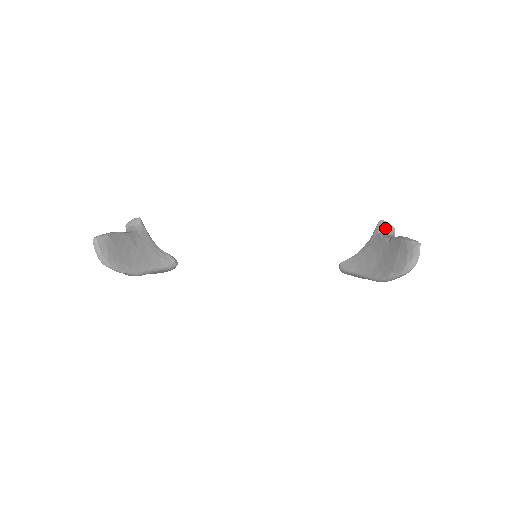
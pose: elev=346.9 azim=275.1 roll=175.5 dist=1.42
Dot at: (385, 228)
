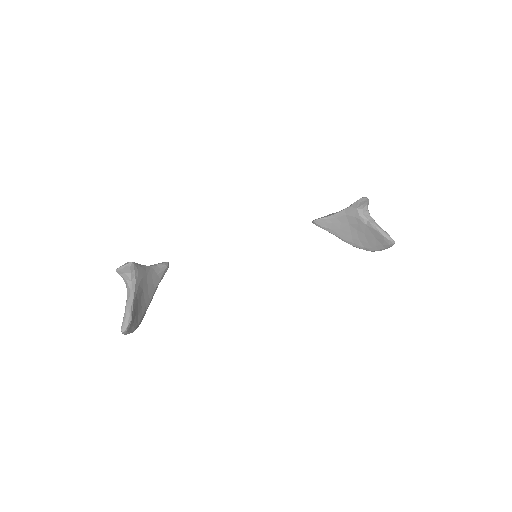
Dot at: (363, 205)
